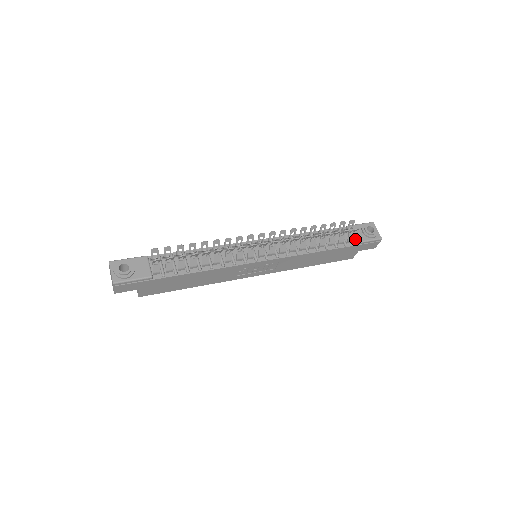
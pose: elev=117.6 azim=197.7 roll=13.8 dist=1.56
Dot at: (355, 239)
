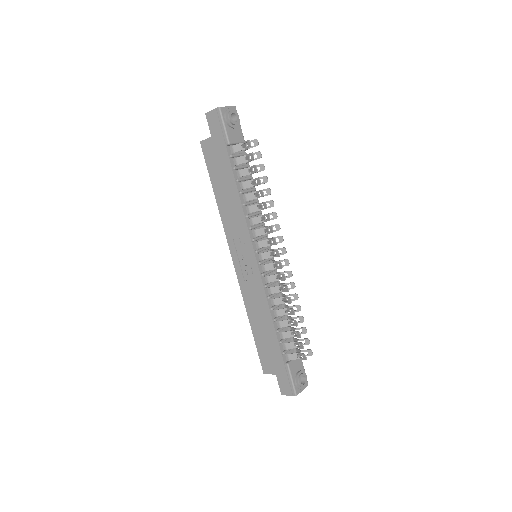
Dot at: (291, 363)
